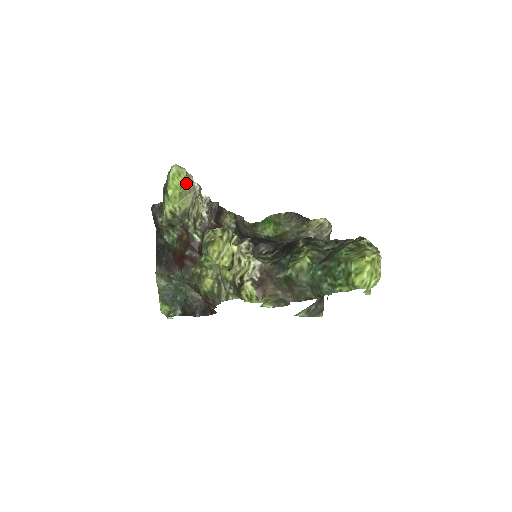
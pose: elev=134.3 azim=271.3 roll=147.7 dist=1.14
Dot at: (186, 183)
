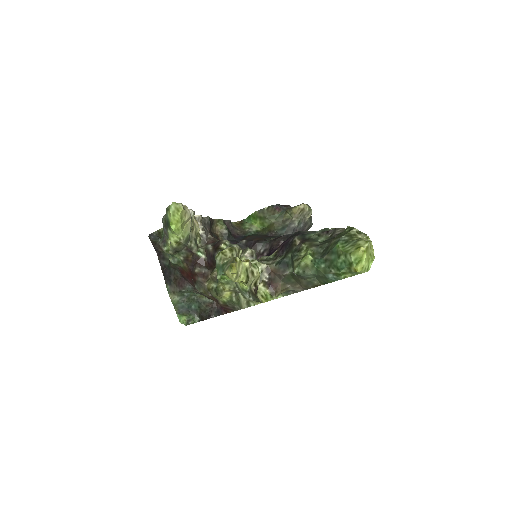
Dot at: (184, 215)
